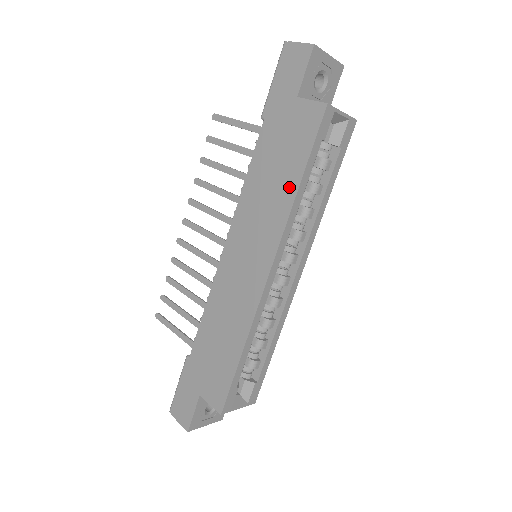
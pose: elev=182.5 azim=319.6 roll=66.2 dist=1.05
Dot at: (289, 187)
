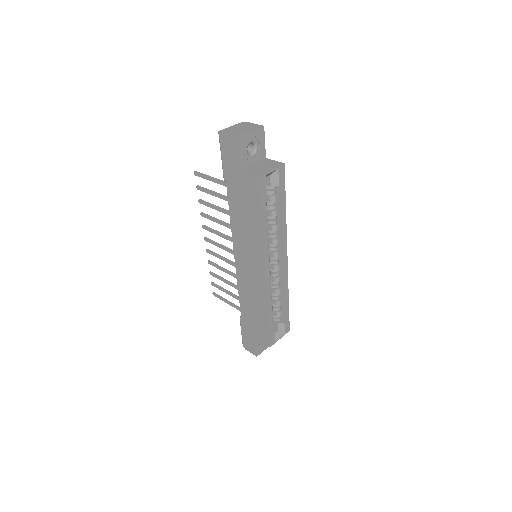
Dot at: (256, 225)
